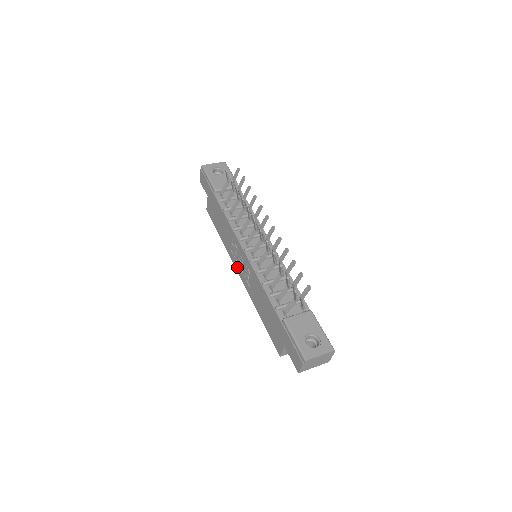
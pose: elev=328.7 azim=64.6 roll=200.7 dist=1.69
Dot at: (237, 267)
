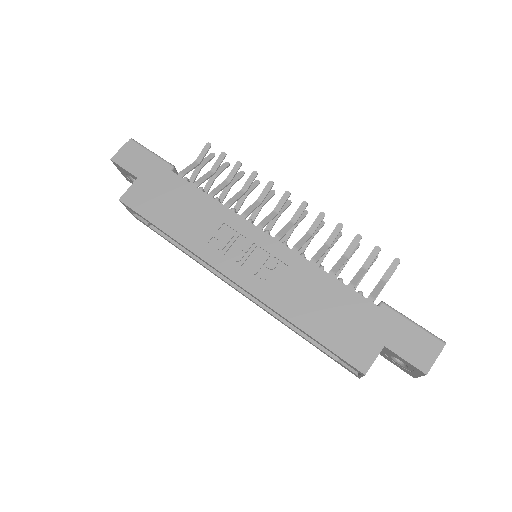
Dot at: (227, 267)
